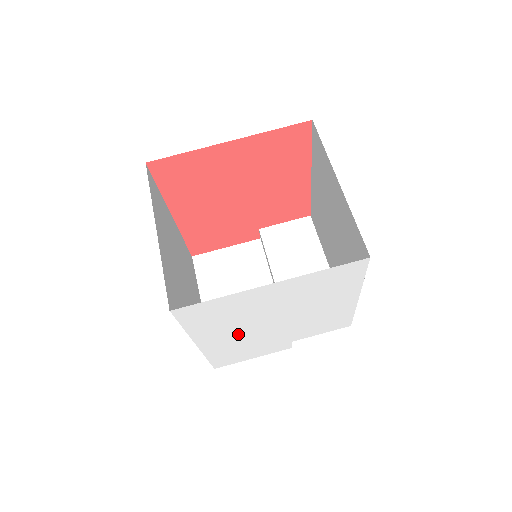
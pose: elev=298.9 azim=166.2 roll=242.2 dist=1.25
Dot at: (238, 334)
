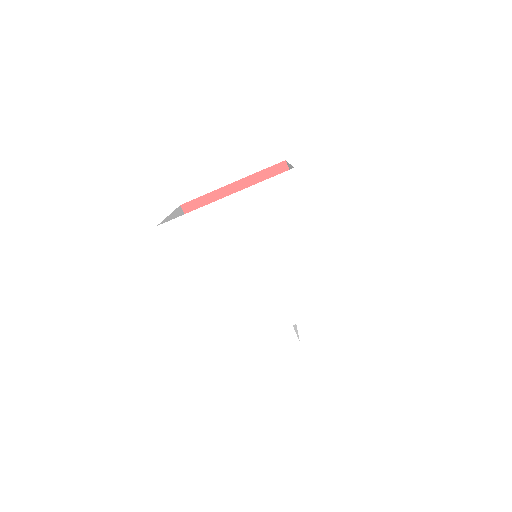
Dot at: (227, 288)
